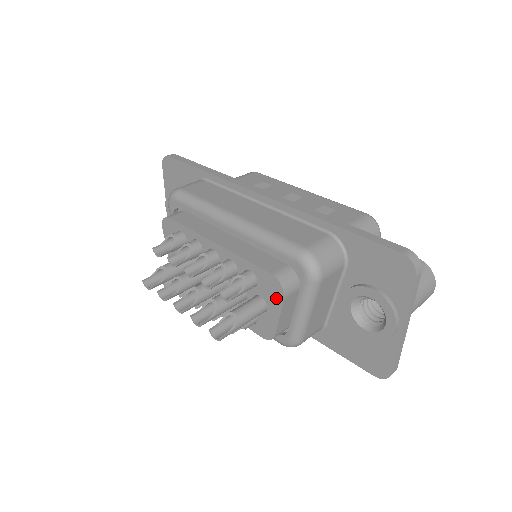
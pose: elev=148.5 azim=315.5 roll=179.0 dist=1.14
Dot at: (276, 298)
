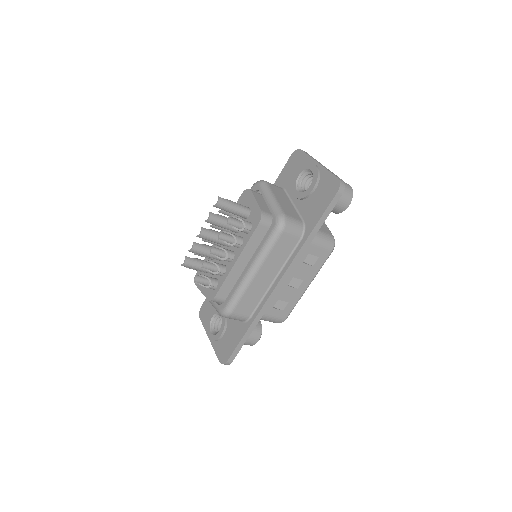
Dot at: (249, 197)
